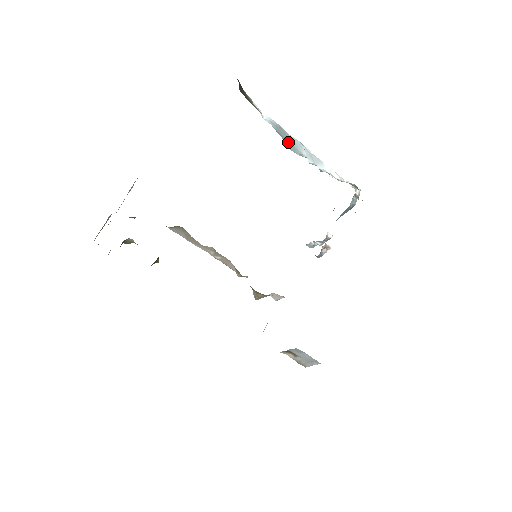
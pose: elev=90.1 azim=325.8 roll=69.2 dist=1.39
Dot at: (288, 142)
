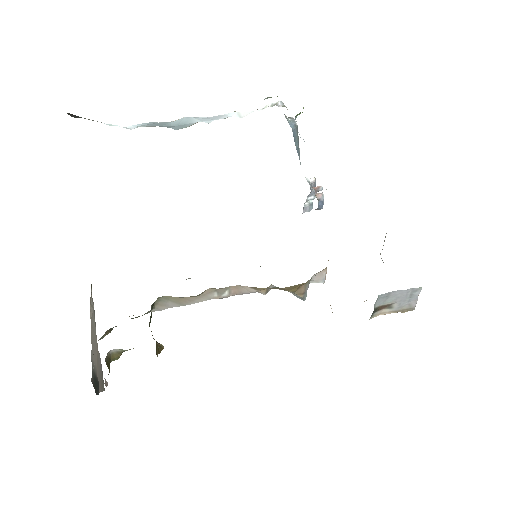
Dot at: (173, 126)
